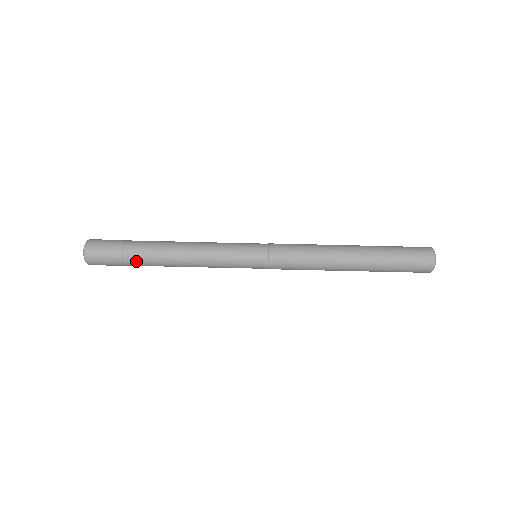
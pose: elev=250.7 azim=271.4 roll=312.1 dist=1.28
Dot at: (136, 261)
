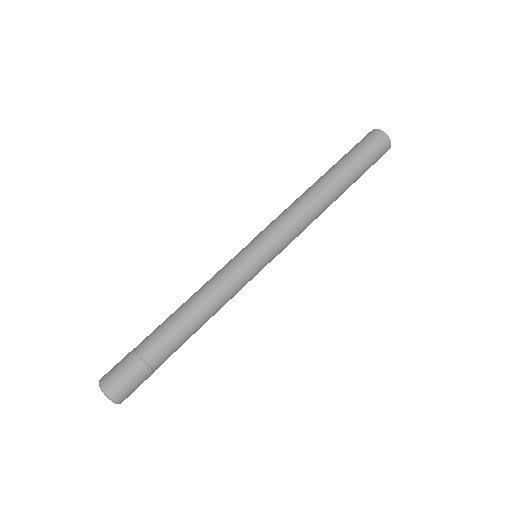
Dot at: (155, 348)
